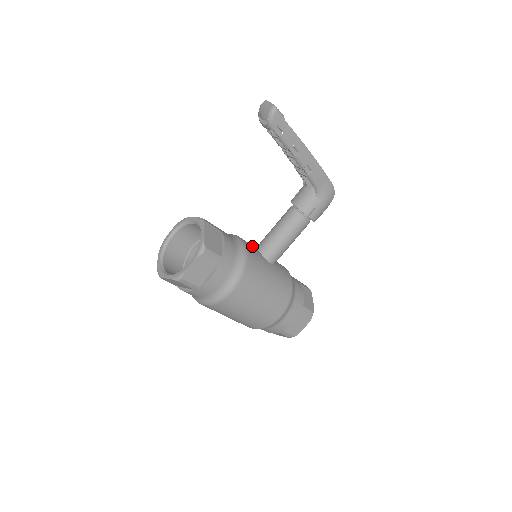
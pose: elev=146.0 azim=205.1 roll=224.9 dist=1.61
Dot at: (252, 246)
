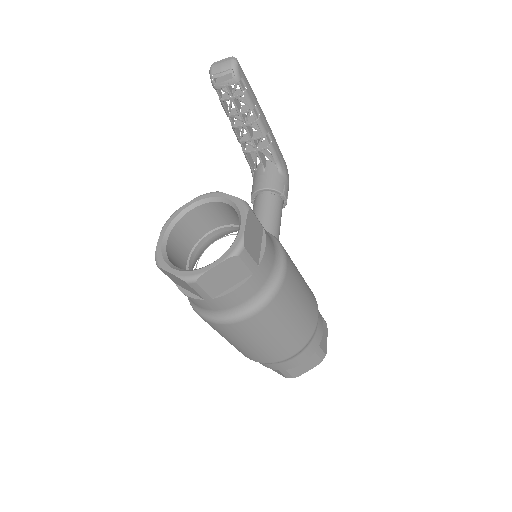
Dot at: occluded
